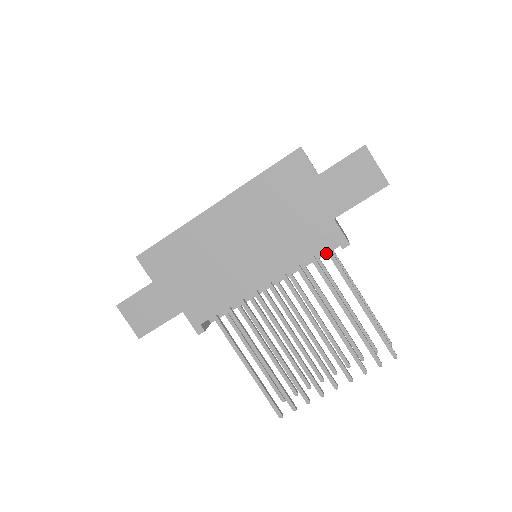
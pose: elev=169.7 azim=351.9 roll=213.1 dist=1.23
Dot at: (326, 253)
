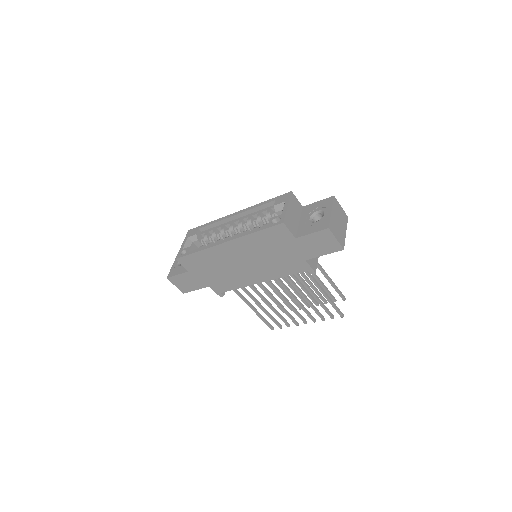
Dot at: occluded
